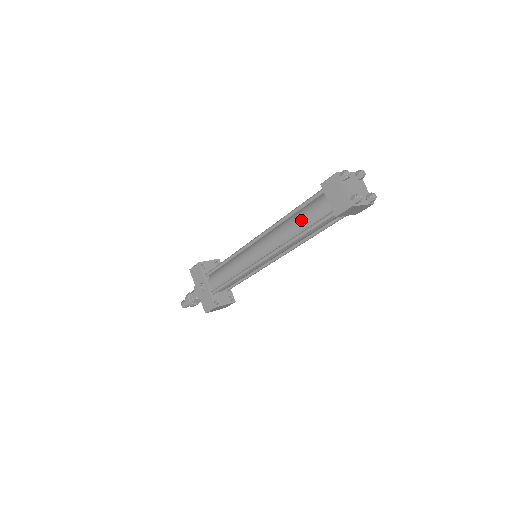
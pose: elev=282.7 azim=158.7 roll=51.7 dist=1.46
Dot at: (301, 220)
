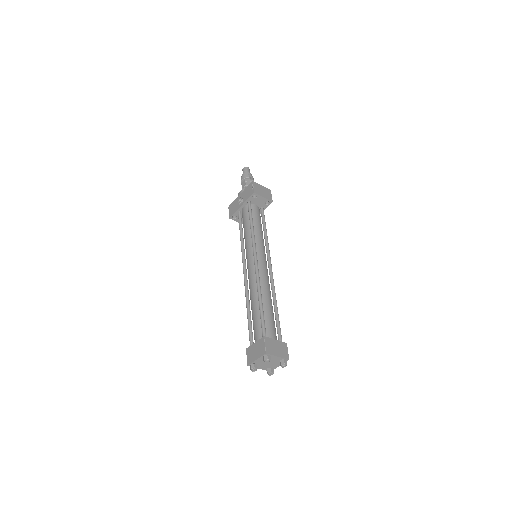
Dot at: (254, 313)
